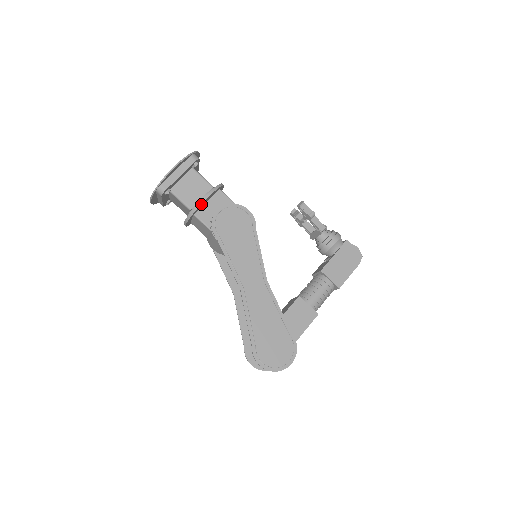
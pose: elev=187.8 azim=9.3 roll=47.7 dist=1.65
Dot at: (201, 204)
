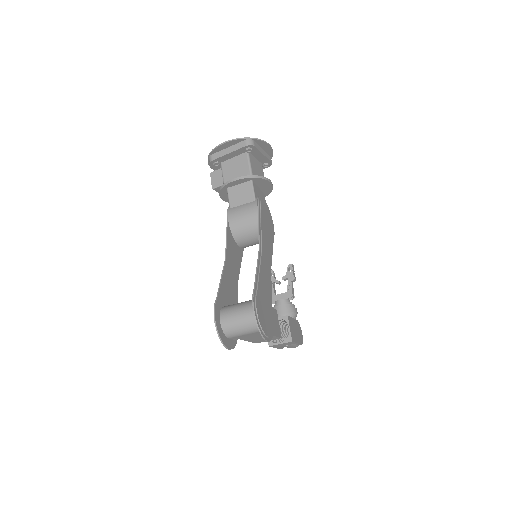
Dot at: (265, 180)
